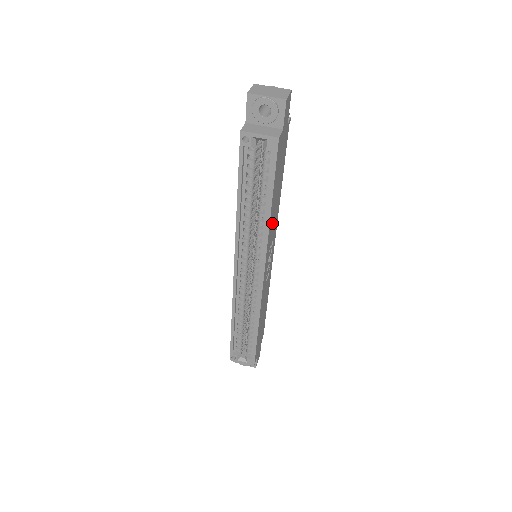
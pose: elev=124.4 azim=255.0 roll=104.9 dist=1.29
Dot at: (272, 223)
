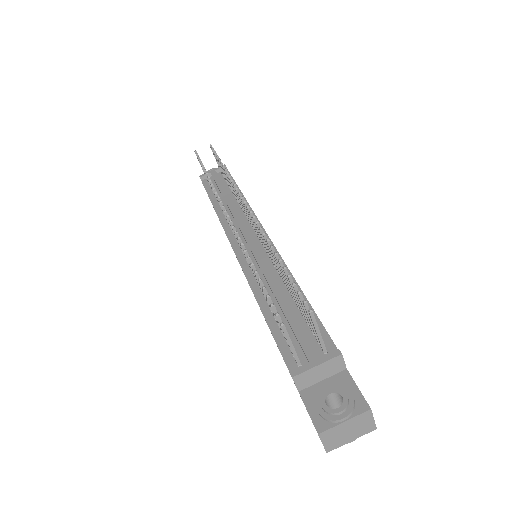
Dot at: occluded
